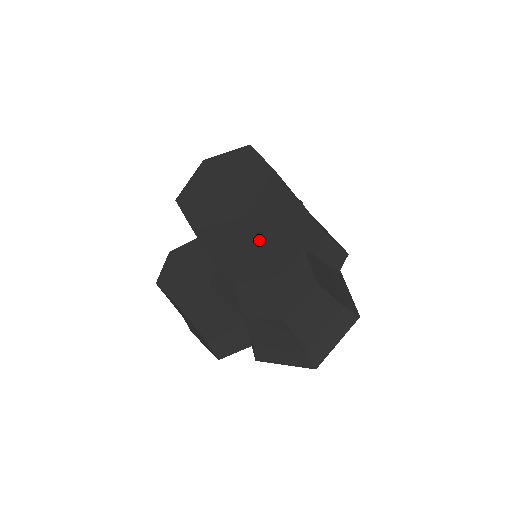
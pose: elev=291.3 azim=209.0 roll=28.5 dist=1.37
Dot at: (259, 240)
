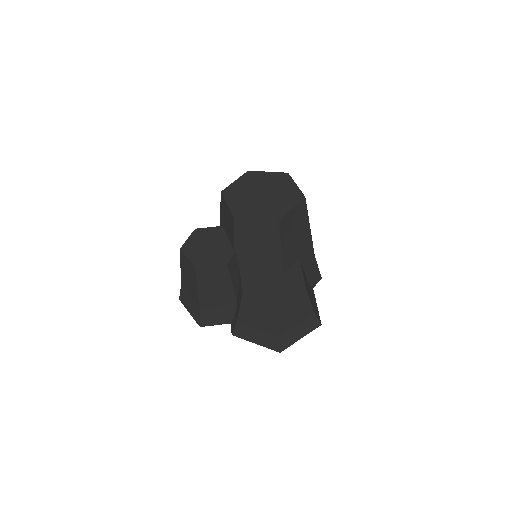
Dot at: (278, 242)
